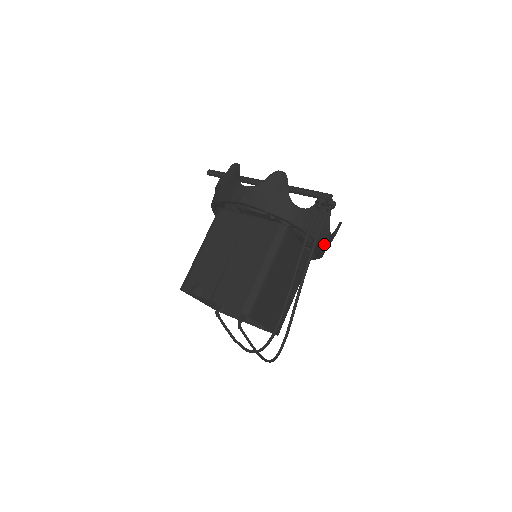
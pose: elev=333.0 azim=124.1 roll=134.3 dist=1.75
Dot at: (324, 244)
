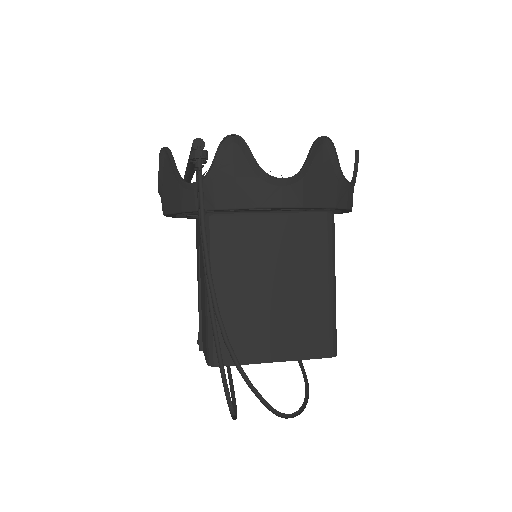
Dot at: (284, 201)
